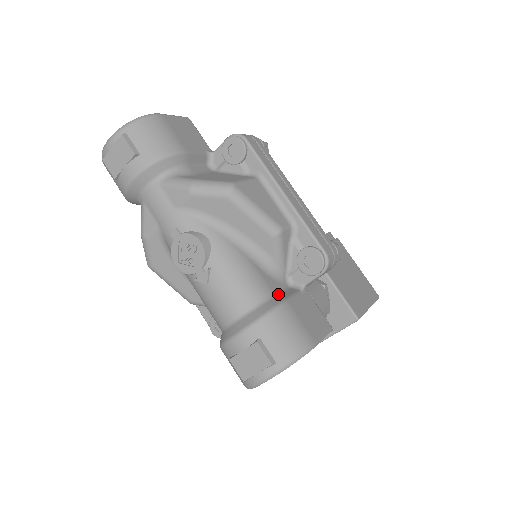
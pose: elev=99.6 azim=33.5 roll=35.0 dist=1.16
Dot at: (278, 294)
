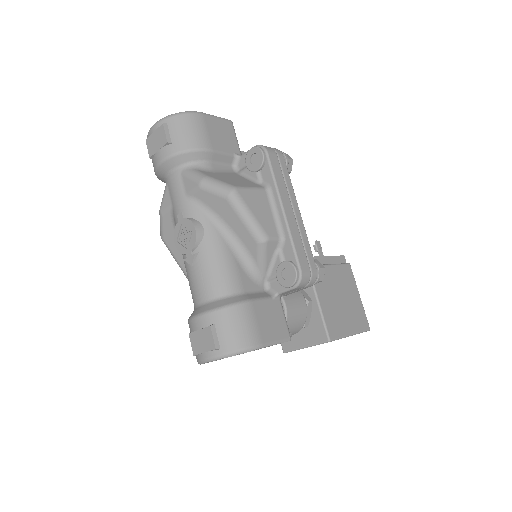
Dot at: (248, 293)
